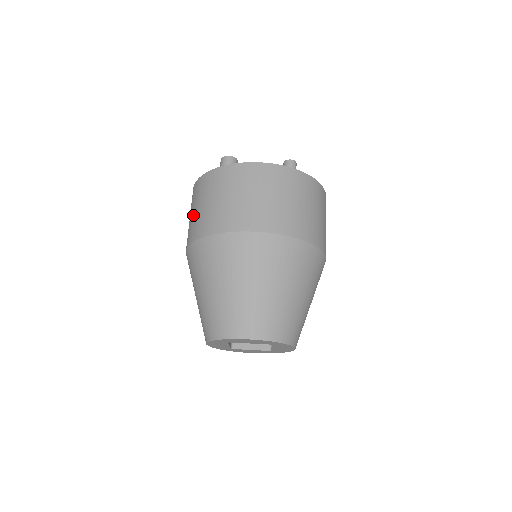
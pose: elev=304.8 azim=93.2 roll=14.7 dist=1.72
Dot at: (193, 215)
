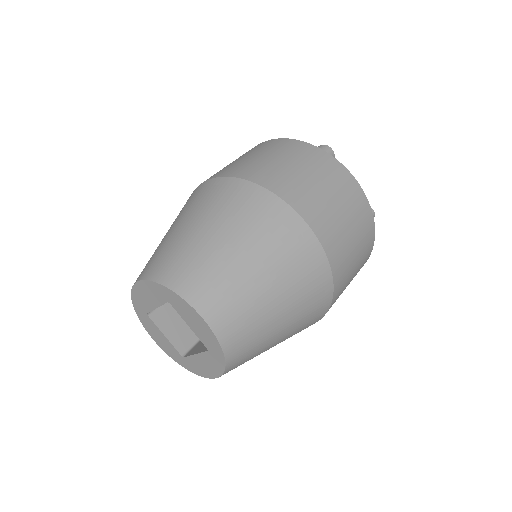
Dot at: (251, 158)
